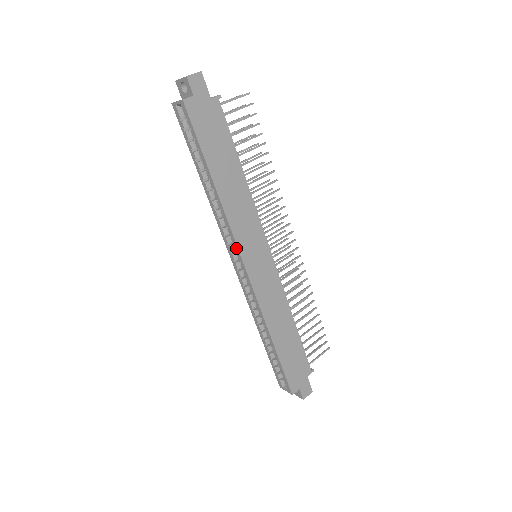
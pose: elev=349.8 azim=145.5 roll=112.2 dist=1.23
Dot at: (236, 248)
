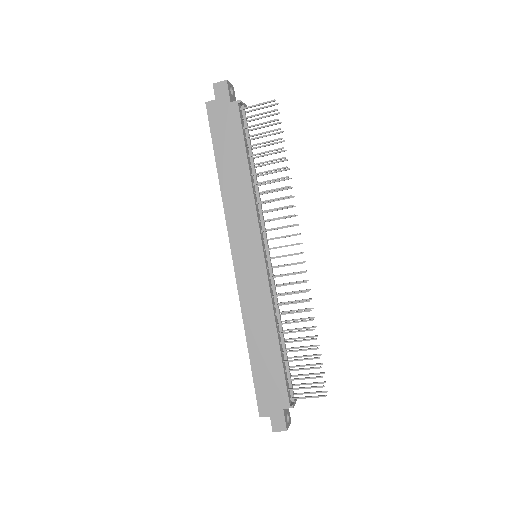
Dot at: (230, 239)
